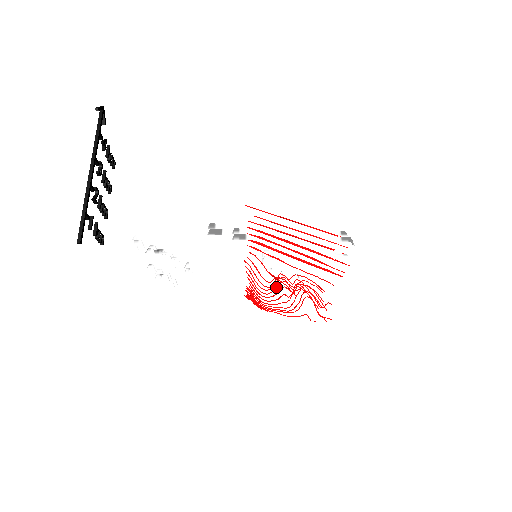
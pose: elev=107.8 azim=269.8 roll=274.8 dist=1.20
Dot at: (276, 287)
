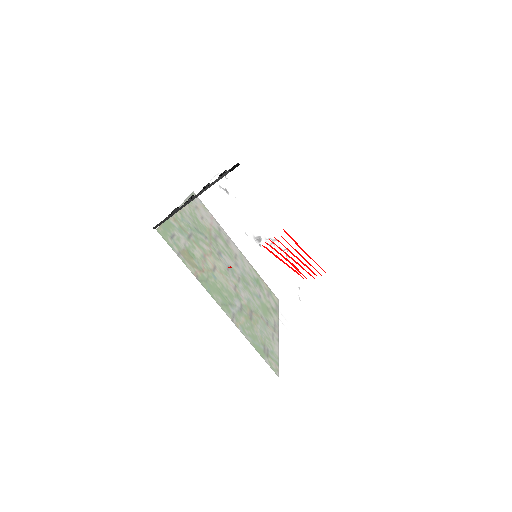
Dot at: occluded
